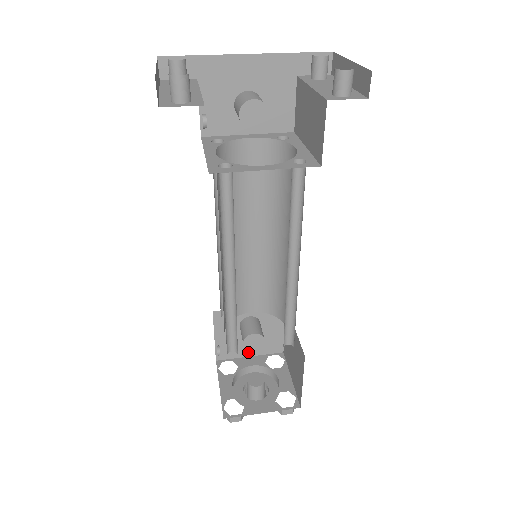
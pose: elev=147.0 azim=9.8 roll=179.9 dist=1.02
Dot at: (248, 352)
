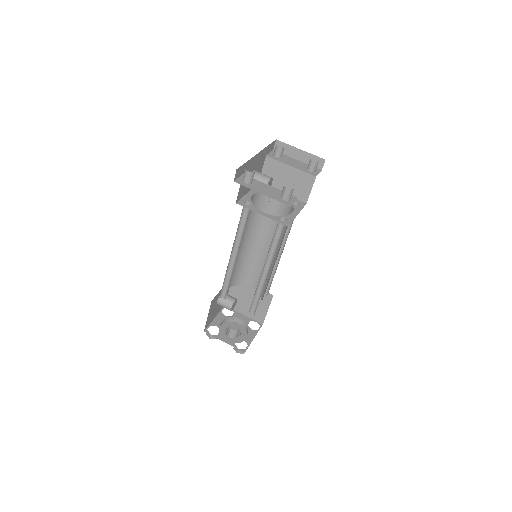
Dot at: (215, 316)
